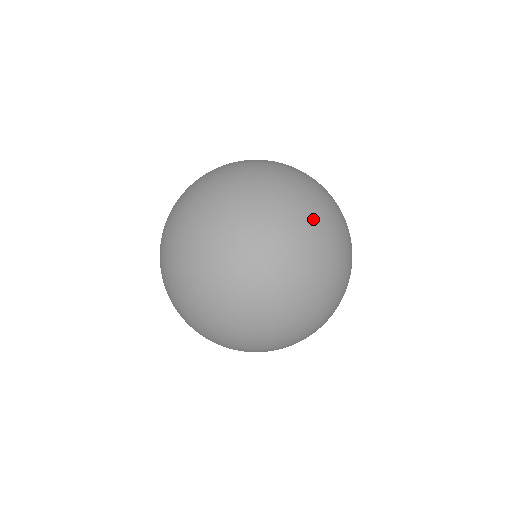
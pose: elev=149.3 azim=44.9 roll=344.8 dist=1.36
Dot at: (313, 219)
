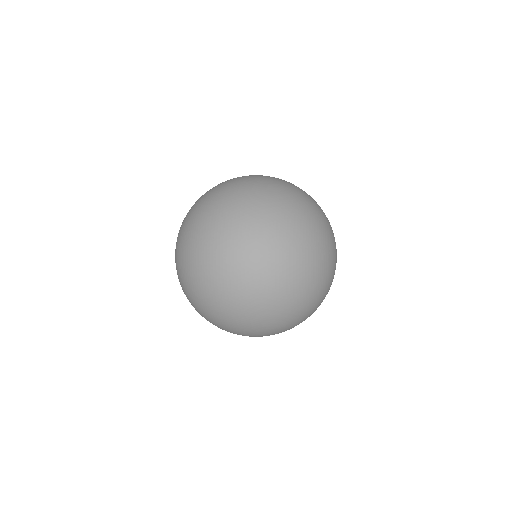
Dot at: (314, 200)
